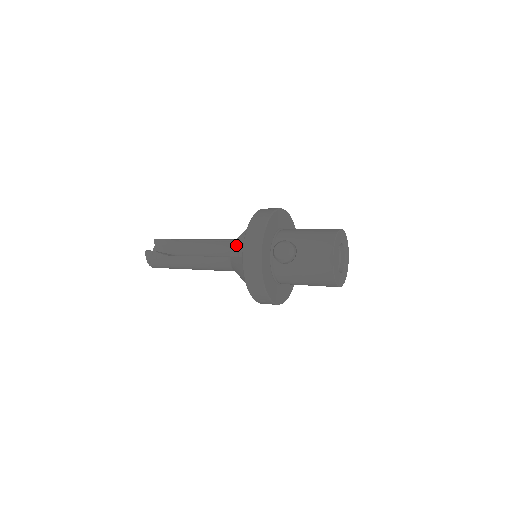
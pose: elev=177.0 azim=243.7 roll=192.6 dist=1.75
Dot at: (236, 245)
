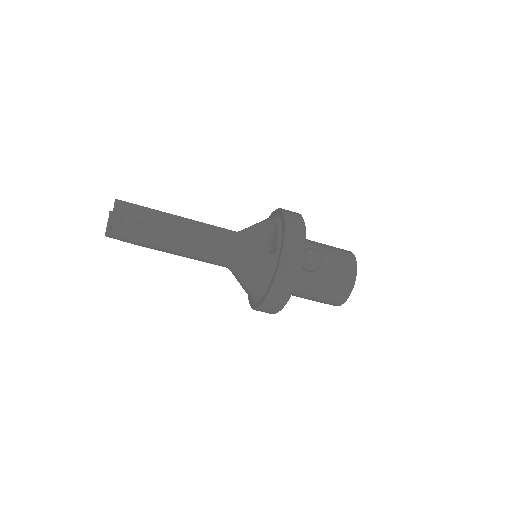
Dot at: (236, 238)
